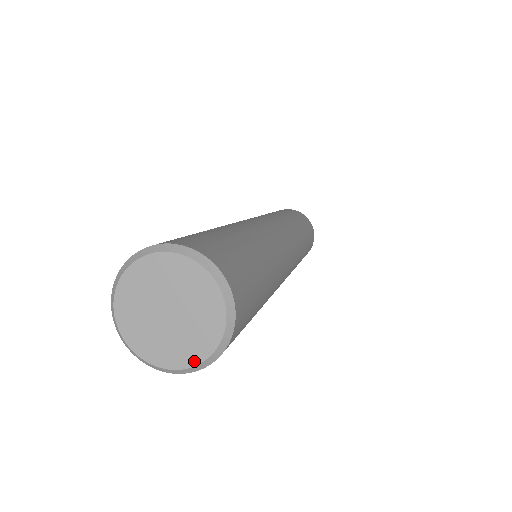
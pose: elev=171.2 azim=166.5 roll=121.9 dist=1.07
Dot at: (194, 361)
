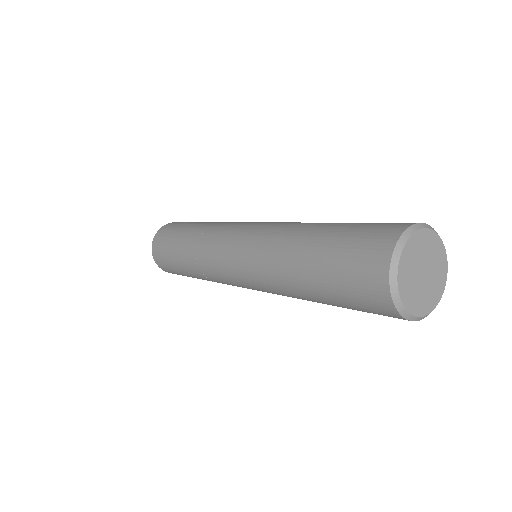
Dot at: (425, 312)
